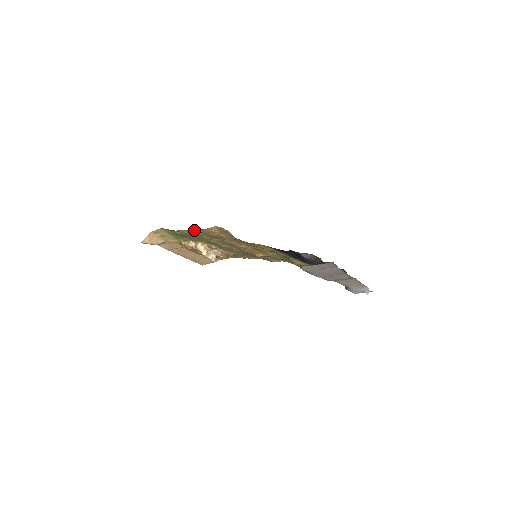
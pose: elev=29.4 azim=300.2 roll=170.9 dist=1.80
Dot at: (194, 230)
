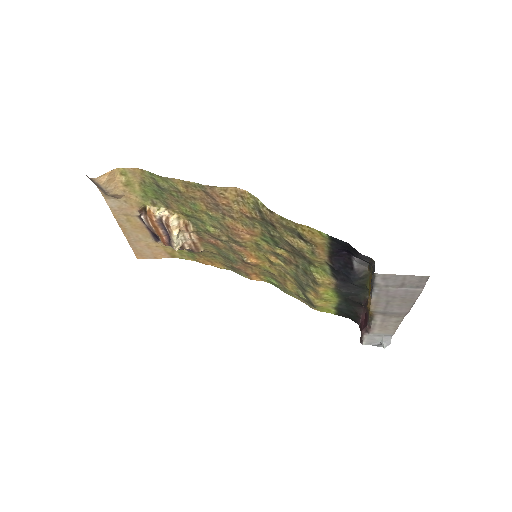
Dot at: (196, 185)
